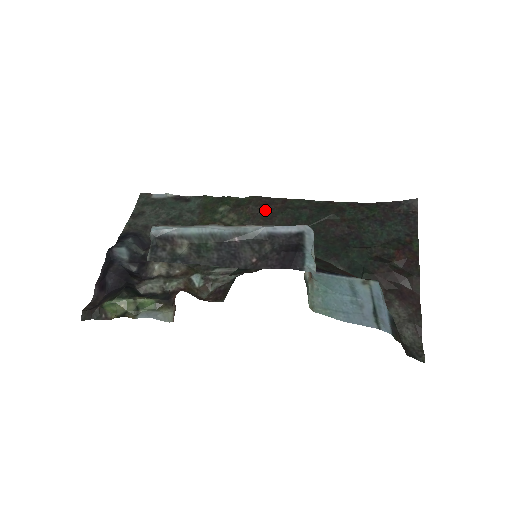
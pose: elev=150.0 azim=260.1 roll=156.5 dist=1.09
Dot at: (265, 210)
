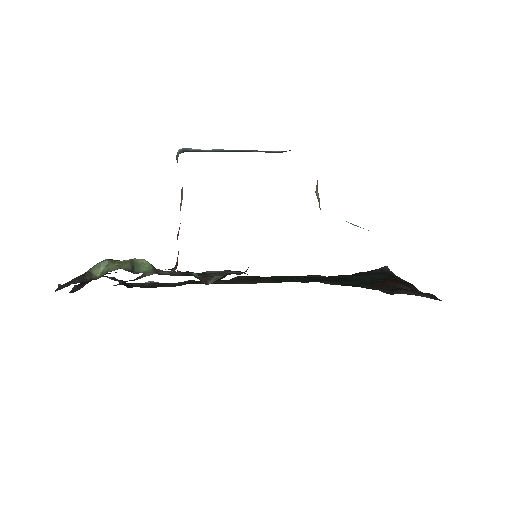
Dot at: (252, 277)
